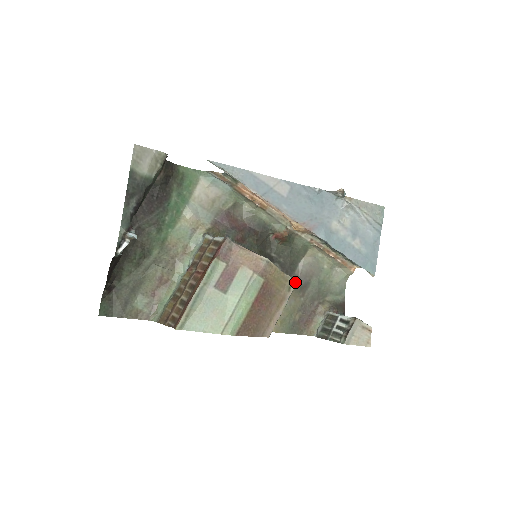
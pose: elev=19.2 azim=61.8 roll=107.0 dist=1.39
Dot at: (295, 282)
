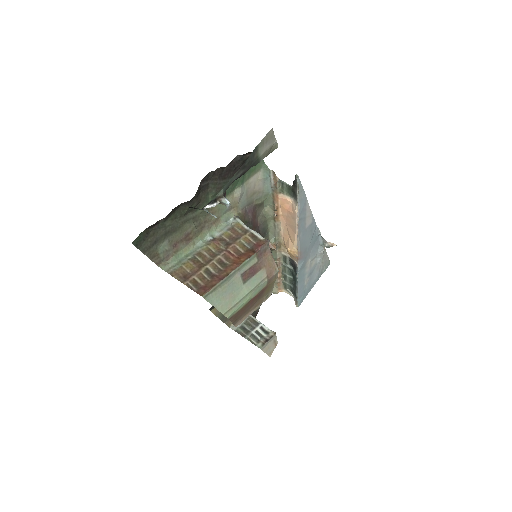
Dot at: occluded
